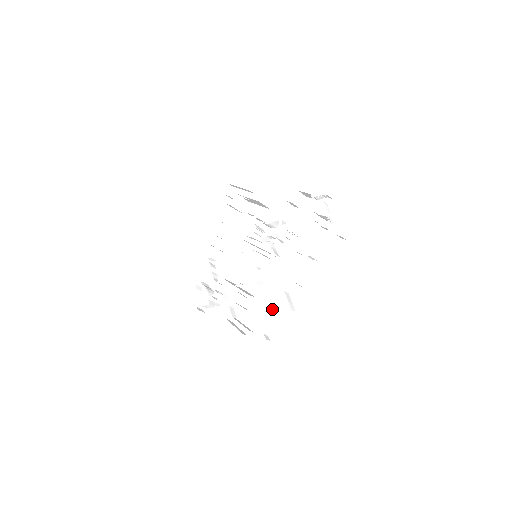
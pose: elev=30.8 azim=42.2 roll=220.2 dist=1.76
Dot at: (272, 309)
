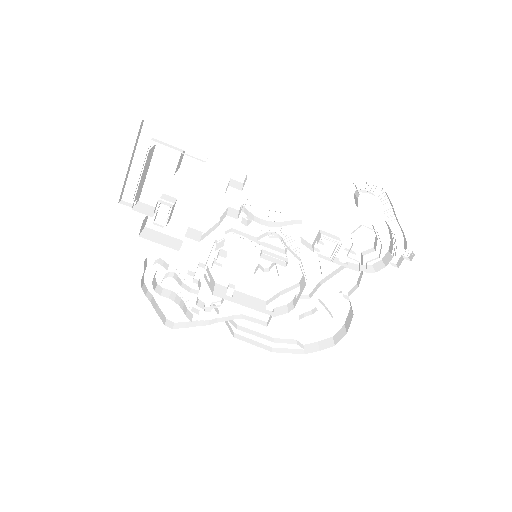
Dot at: (304, 319)
